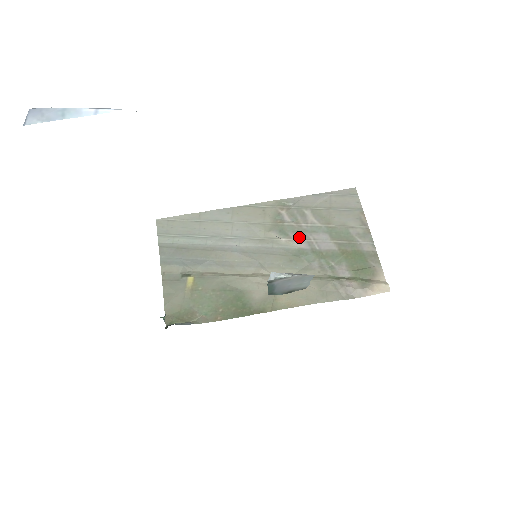
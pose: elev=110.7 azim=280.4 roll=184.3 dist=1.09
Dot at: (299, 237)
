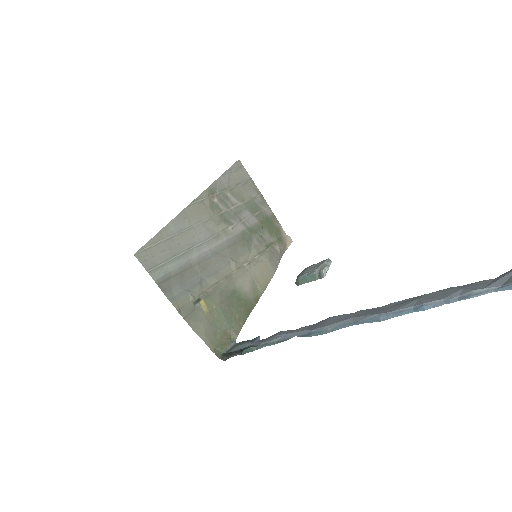
Dot at: (236, 221)
